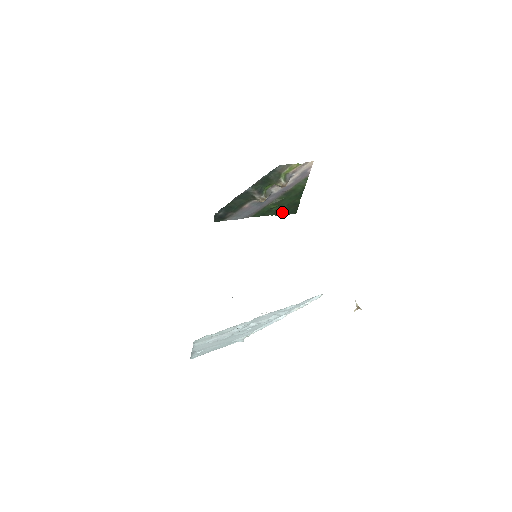
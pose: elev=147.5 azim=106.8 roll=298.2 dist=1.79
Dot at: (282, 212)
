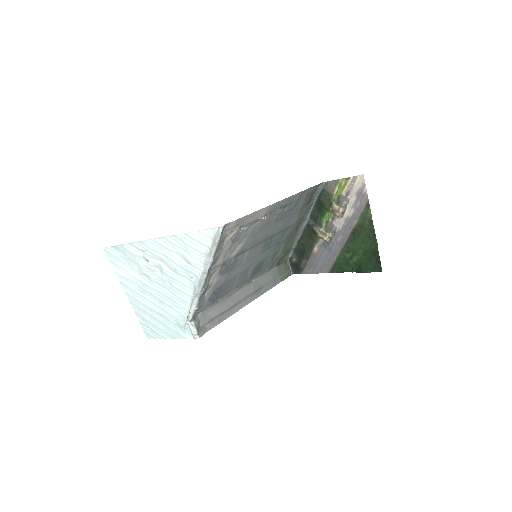
Dot at: (362, 267)
